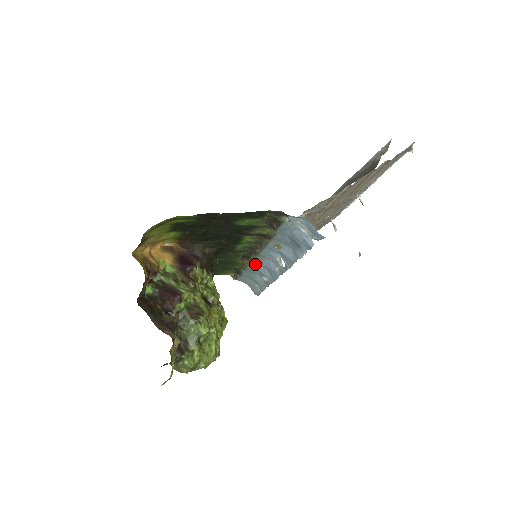
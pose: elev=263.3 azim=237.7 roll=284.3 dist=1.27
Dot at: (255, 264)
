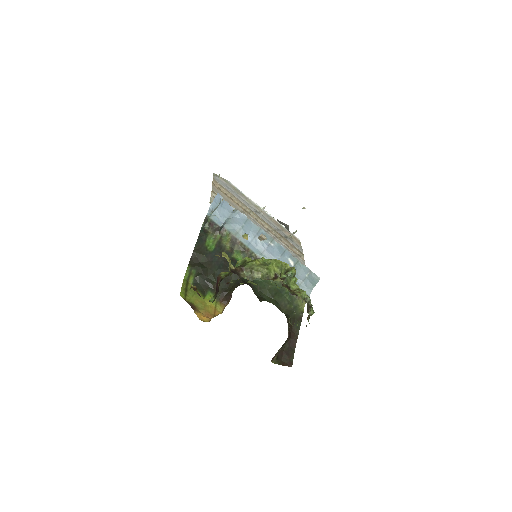
Dot at: occluded
